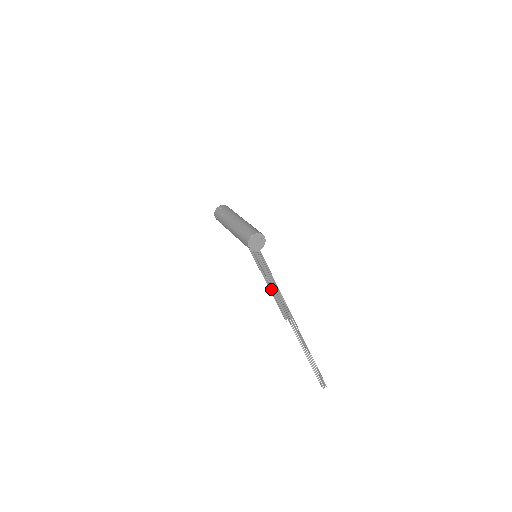
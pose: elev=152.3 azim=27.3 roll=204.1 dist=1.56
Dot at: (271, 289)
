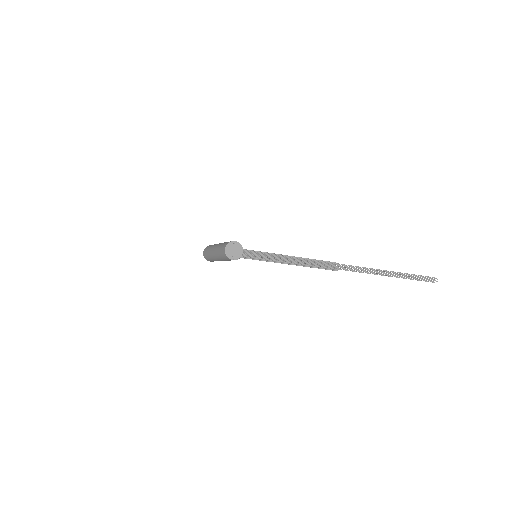
Dot at: (295, 264)
